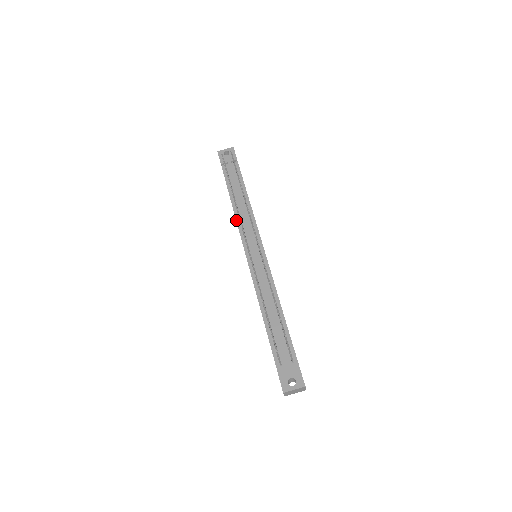
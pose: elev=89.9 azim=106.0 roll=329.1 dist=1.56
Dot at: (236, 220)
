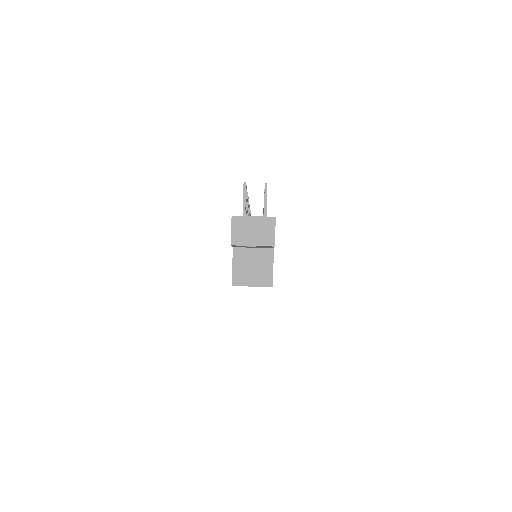
Dot at: occluded
